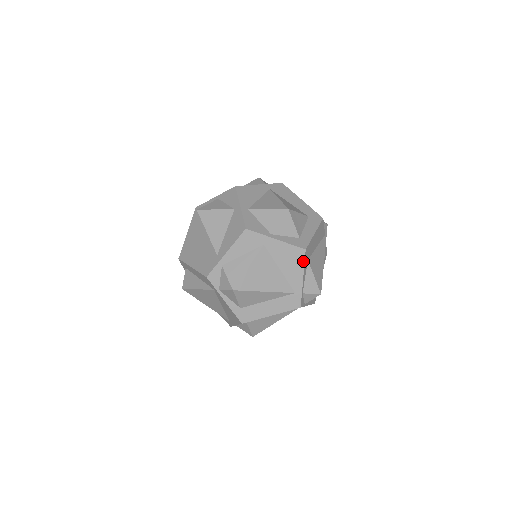
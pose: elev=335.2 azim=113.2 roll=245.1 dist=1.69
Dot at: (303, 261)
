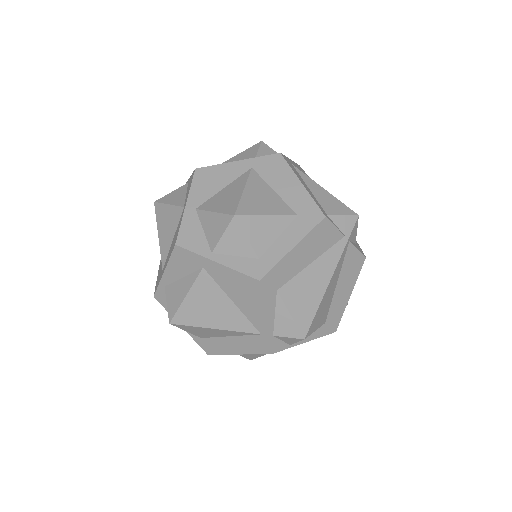
Dot at: (260, 295)
